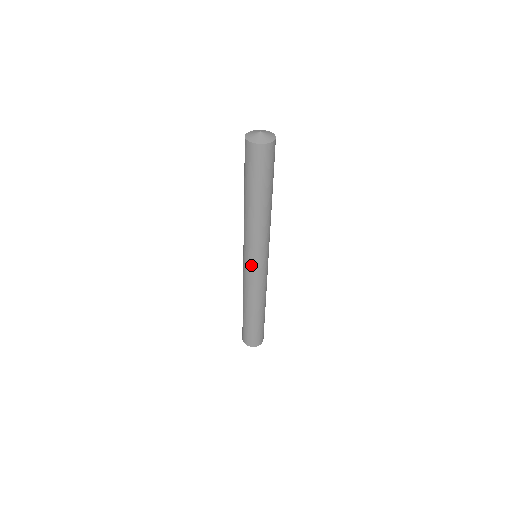
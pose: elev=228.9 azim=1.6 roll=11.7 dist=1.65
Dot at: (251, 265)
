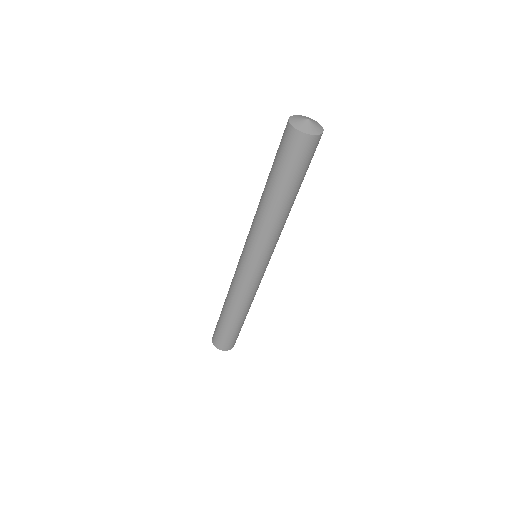
Dot at: (245, 262)
